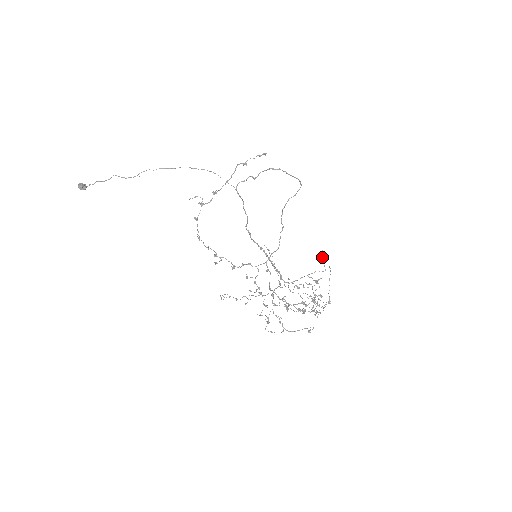
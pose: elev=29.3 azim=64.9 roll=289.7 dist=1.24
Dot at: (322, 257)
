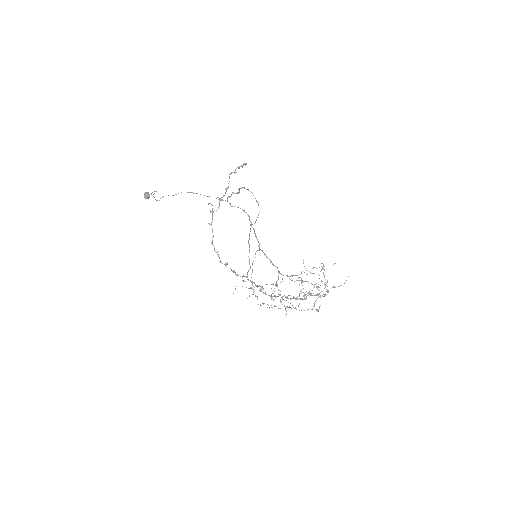
Dot at: (303, 263)
